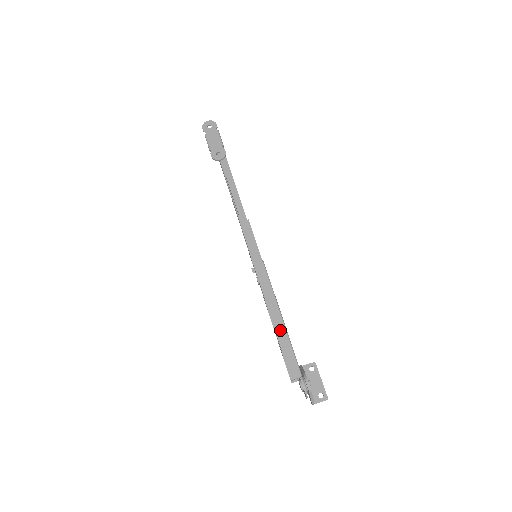
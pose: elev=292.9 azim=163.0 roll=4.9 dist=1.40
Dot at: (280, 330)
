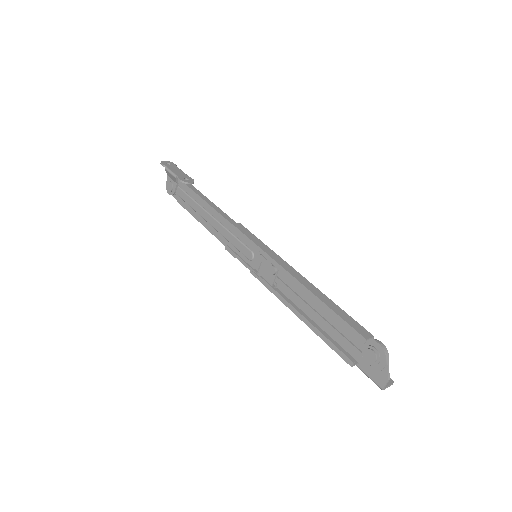
Dot at: (325, 299)
